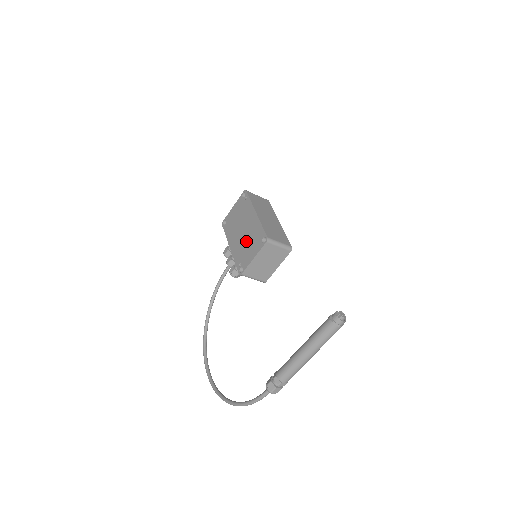
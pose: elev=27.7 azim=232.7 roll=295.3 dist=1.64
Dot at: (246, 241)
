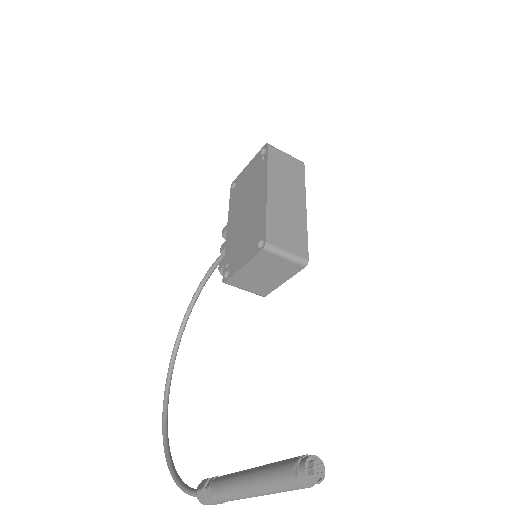
Dot at: (243, 231)
